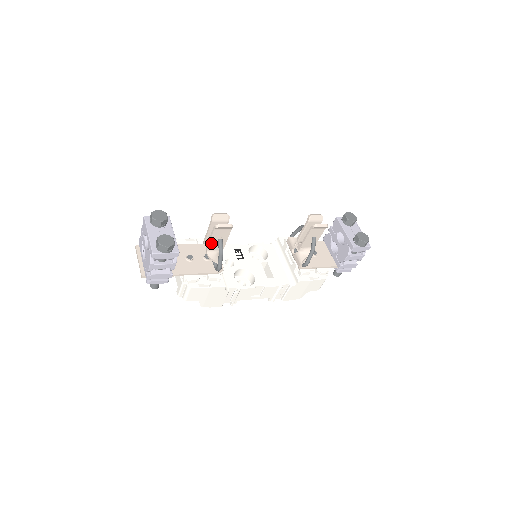
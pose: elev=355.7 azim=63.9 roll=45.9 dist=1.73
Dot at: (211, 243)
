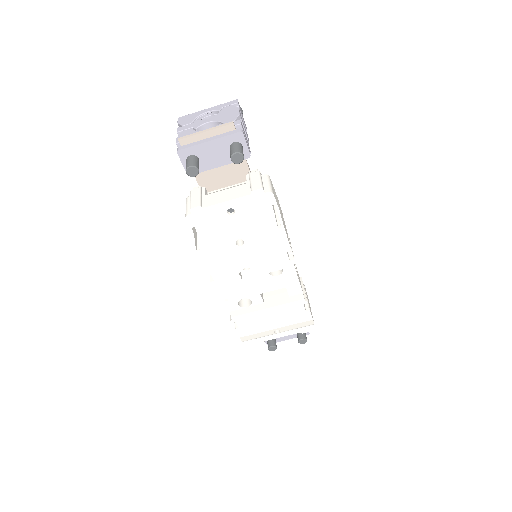
Dot at: occluded
